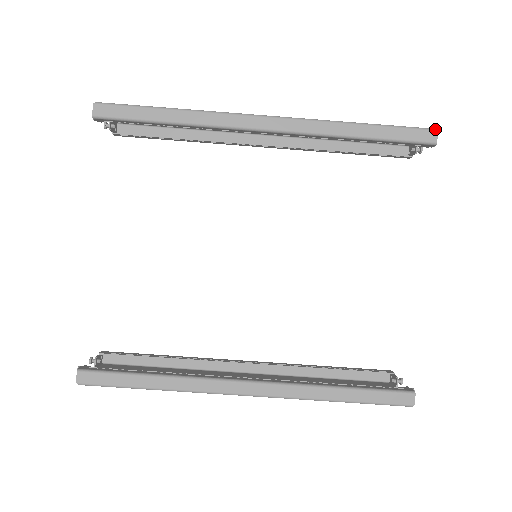
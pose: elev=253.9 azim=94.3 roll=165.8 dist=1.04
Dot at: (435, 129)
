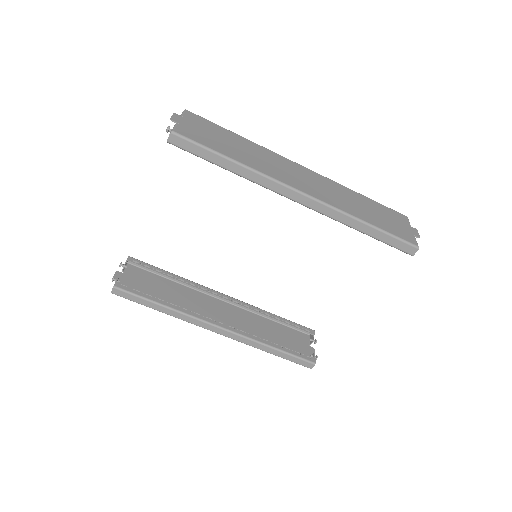
Dot at: (418, 247)
